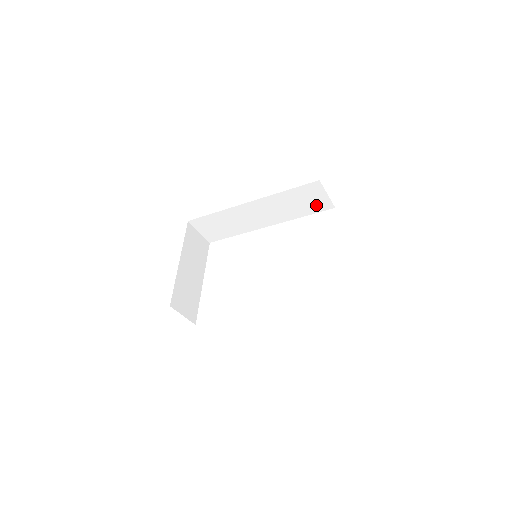
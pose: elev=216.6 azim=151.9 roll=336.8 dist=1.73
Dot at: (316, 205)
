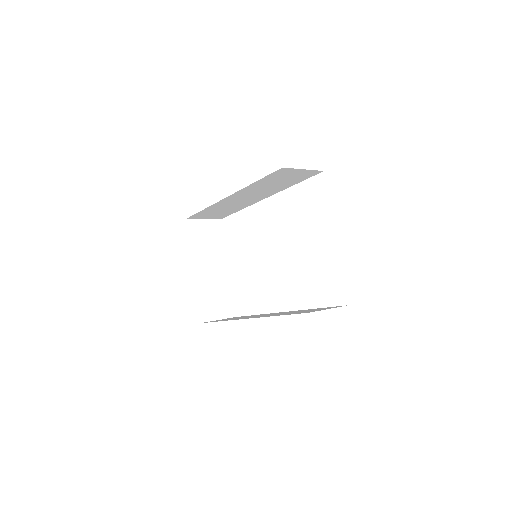
Dot at: (299, 177)
